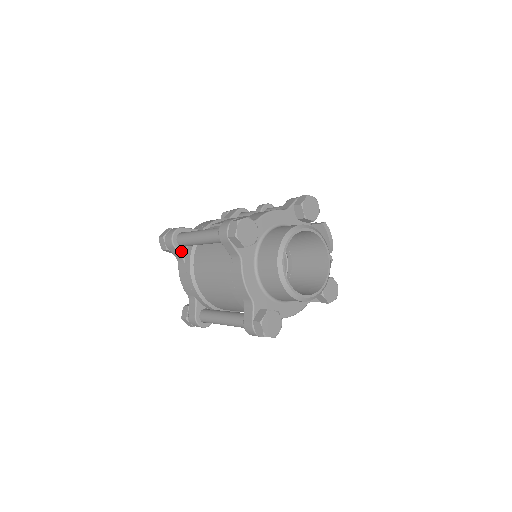
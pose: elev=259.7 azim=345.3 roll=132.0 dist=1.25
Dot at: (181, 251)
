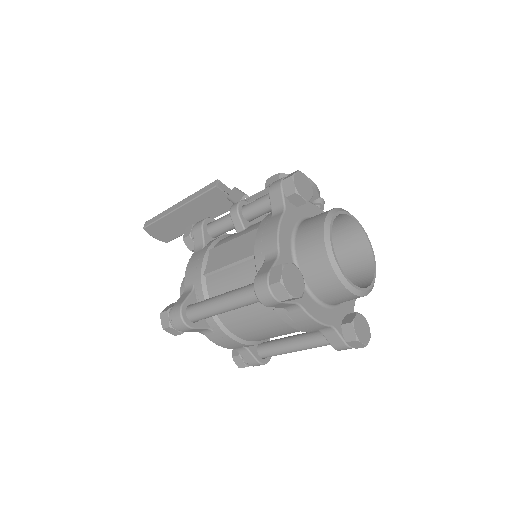
Dot at: (201, 325)
